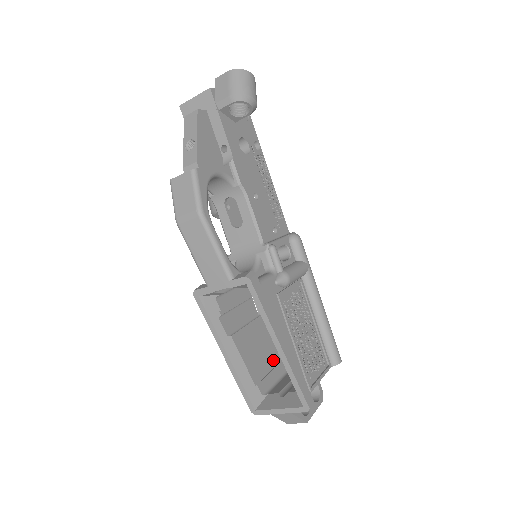
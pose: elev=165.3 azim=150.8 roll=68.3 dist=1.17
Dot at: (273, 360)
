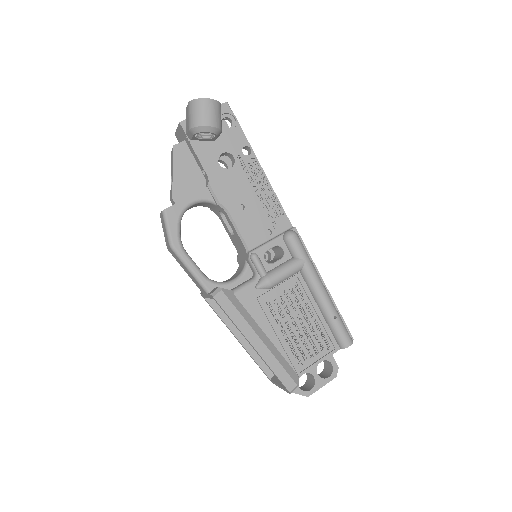
Dot at: occluded
